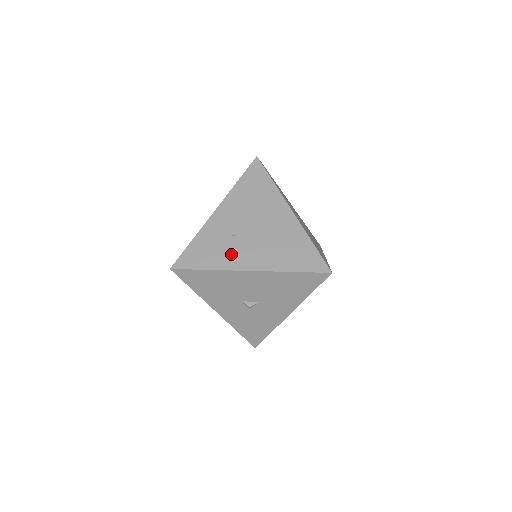
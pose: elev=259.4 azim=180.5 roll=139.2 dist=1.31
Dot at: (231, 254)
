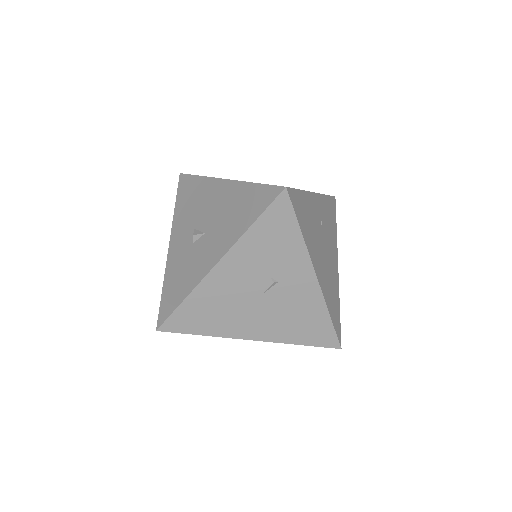
Dot at: occluded
